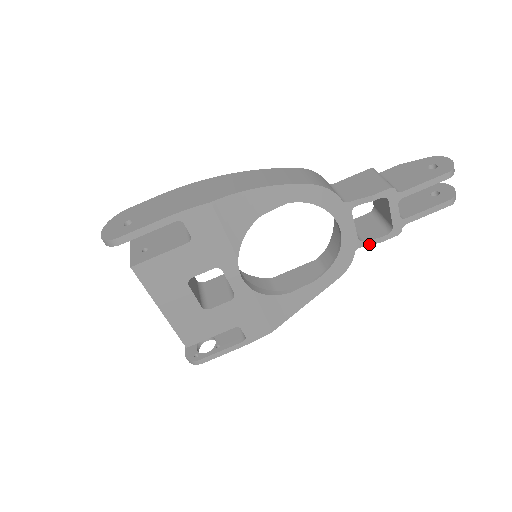
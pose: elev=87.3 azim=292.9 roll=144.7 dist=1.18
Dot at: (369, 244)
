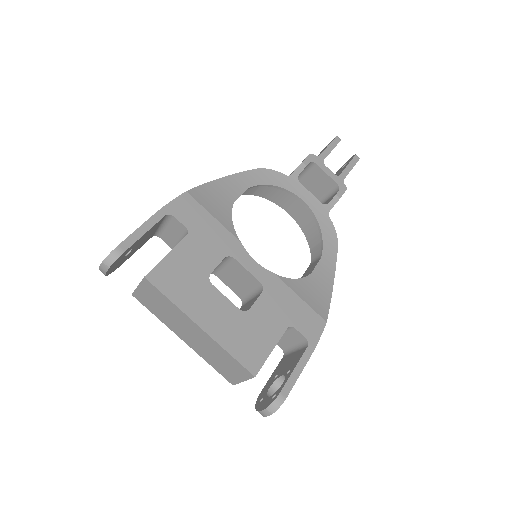
Dot at: (333, 205)
